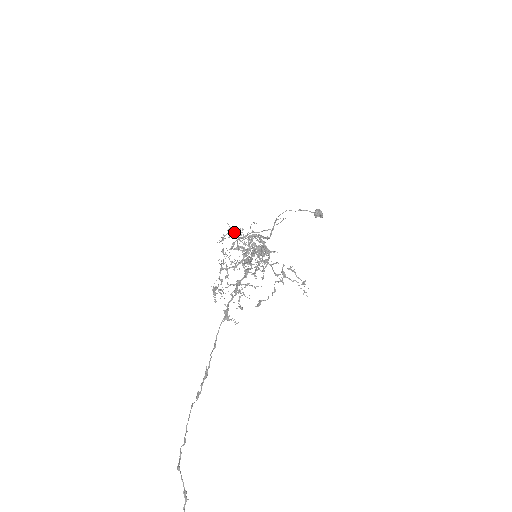
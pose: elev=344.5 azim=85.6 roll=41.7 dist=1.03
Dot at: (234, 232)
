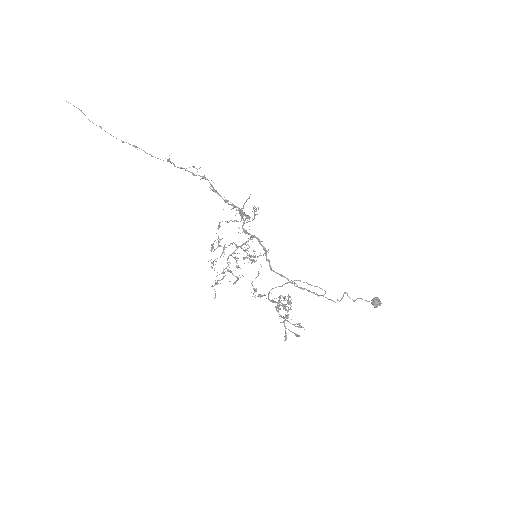
Dot at: occluded
